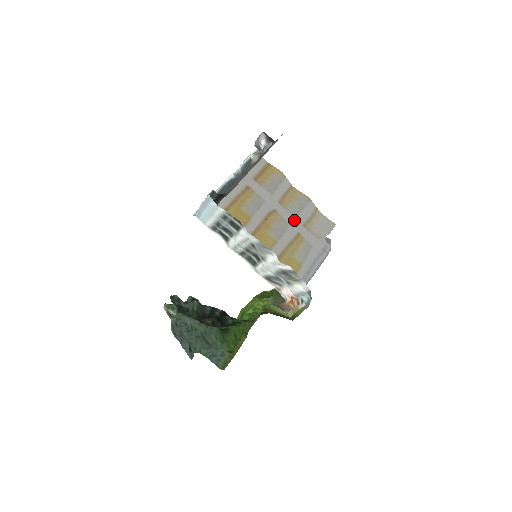
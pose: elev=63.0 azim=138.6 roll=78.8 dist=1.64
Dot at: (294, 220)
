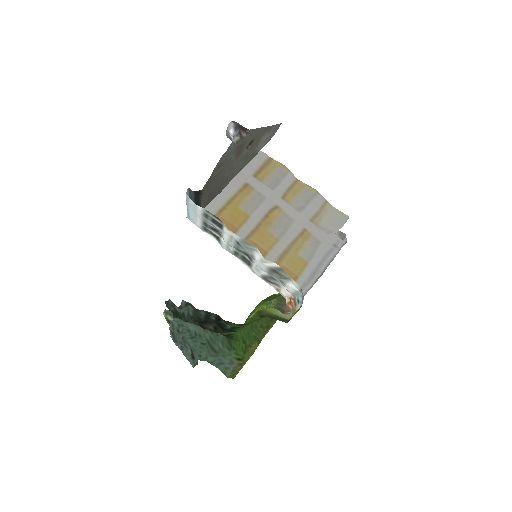
Dot at: (299, 215)
